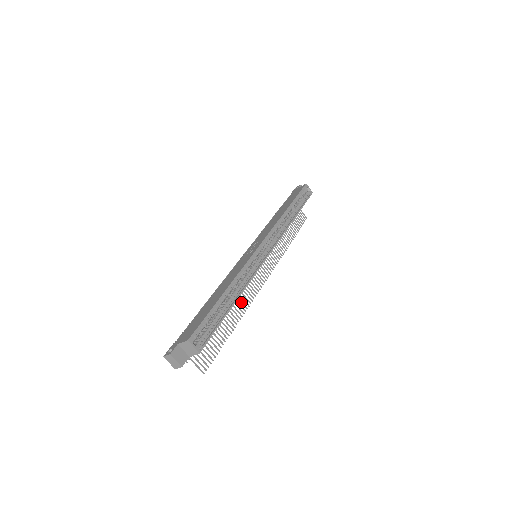
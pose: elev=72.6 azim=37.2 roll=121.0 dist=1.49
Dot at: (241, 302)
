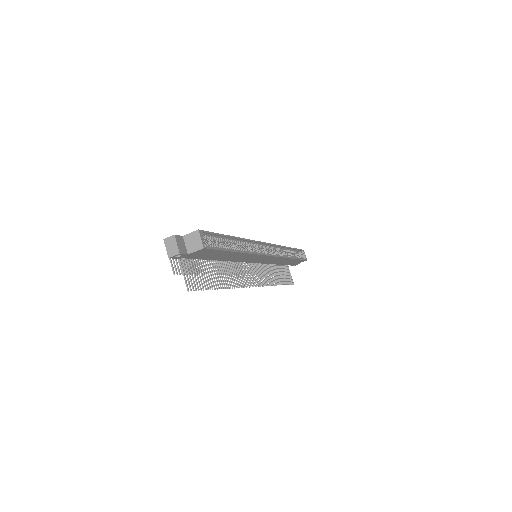
Dot at: (233, 278)
